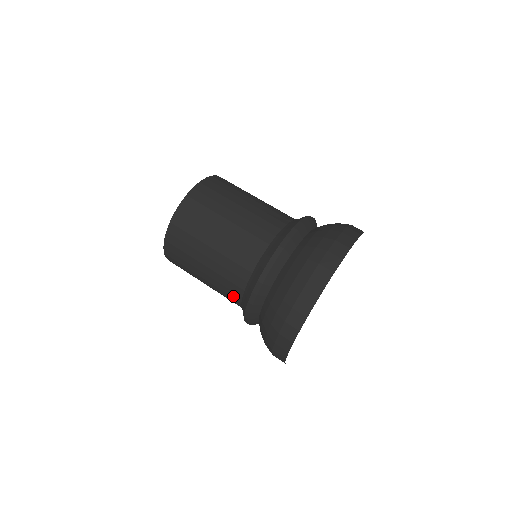
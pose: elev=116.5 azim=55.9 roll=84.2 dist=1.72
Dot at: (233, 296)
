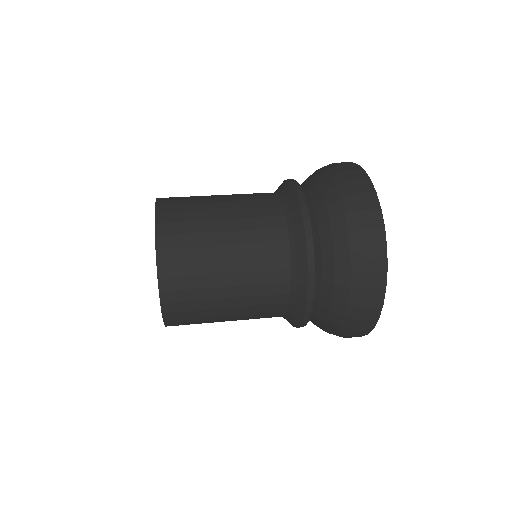
Dot at: (275, 309)
